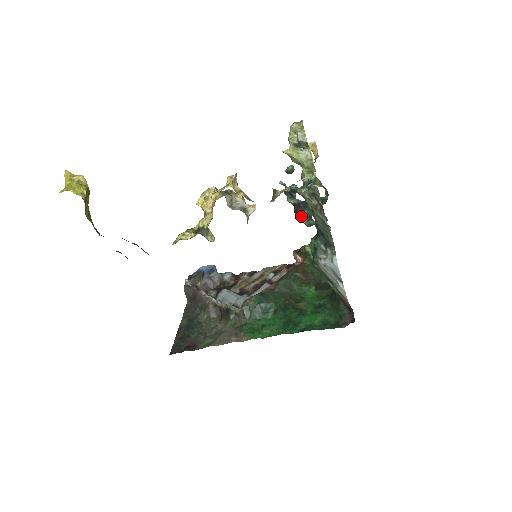
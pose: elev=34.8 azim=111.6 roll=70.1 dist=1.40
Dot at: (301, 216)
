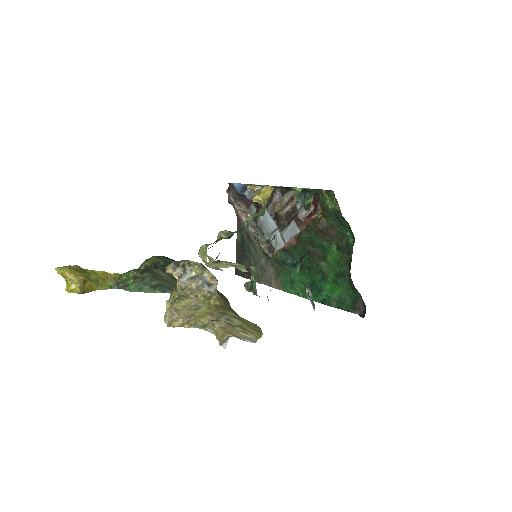
Dot at: occluded
